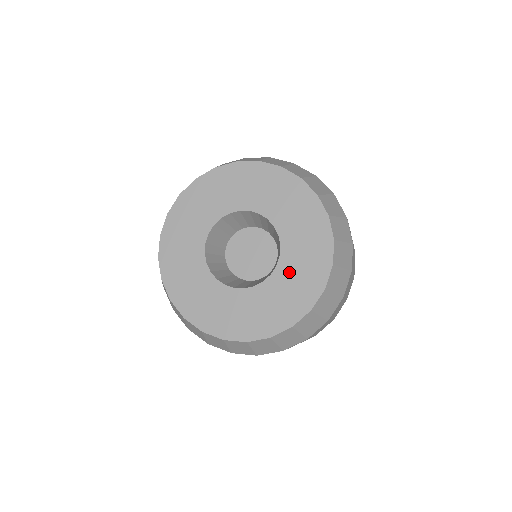
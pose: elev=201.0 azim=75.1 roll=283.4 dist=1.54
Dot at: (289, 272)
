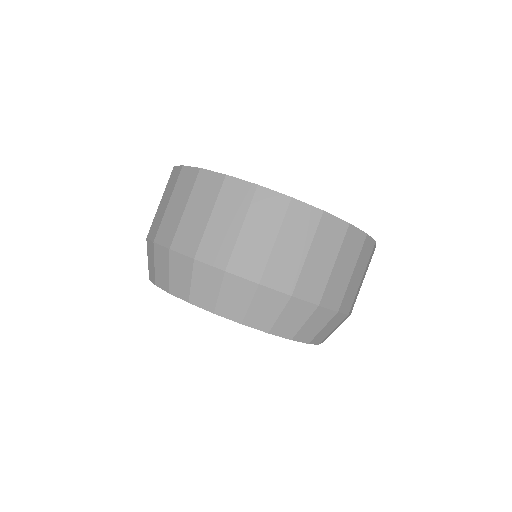
Dot at: occluded
